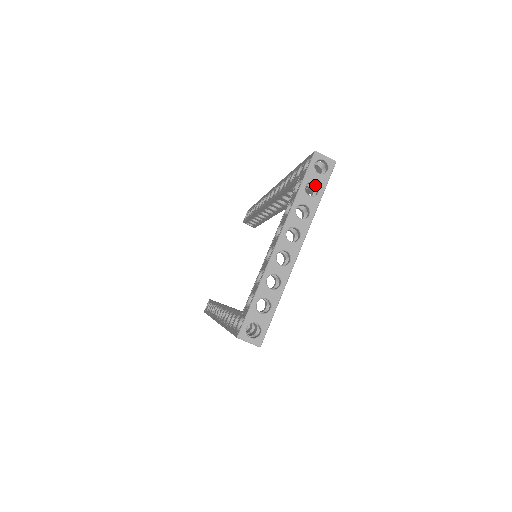
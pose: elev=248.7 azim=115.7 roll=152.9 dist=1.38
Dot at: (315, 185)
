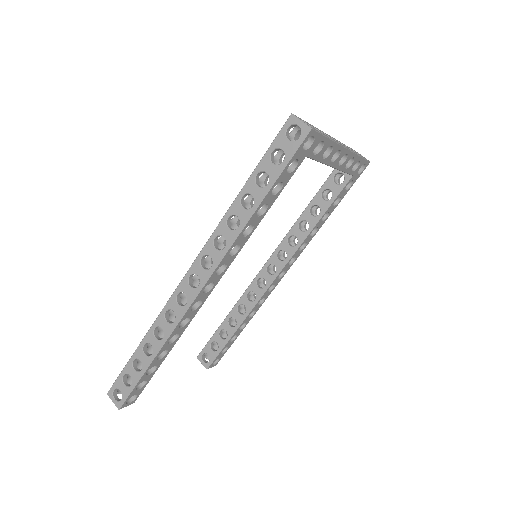
Dot at: occluded
